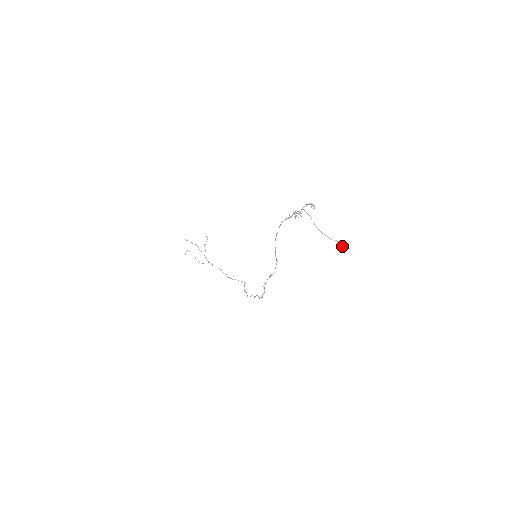
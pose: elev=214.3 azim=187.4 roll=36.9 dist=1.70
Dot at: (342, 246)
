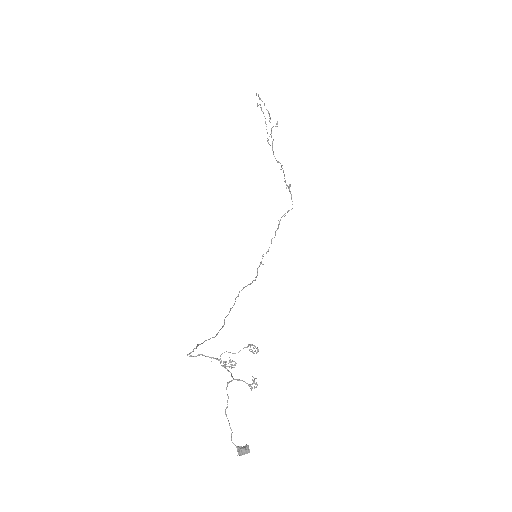
Dot at: occluded
